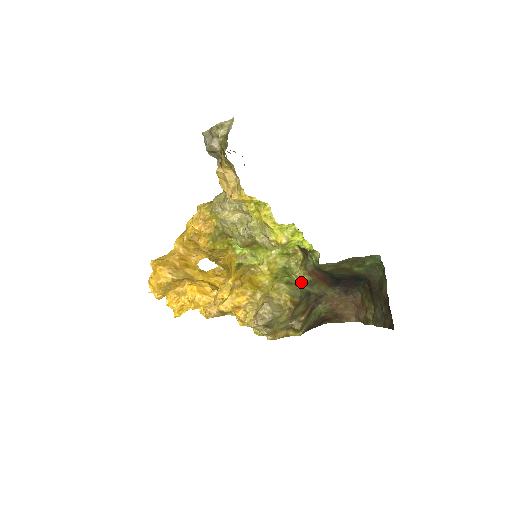
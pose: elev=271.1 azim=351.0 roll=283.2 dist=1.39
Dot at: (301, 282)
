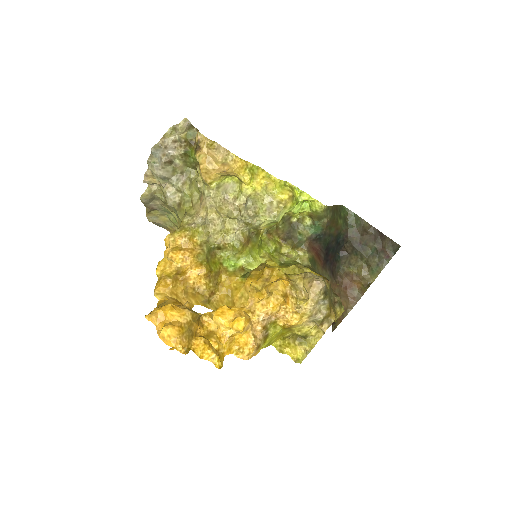
Dot at: (308, 261)
